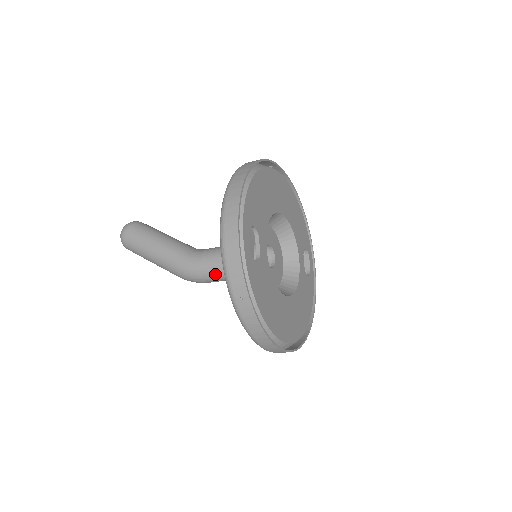
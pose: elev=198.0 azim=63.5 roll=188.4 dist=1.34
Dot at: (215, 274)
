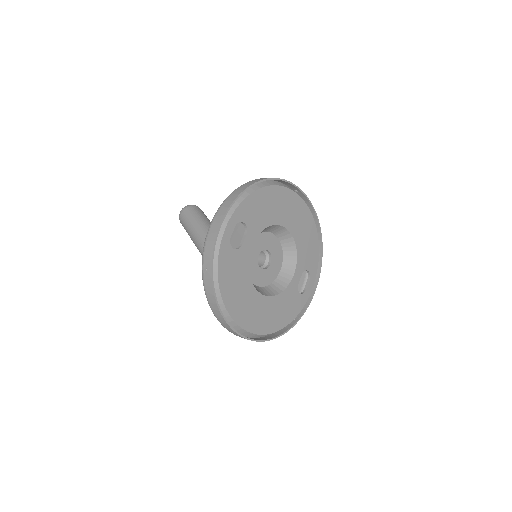
Dot at: occluded
